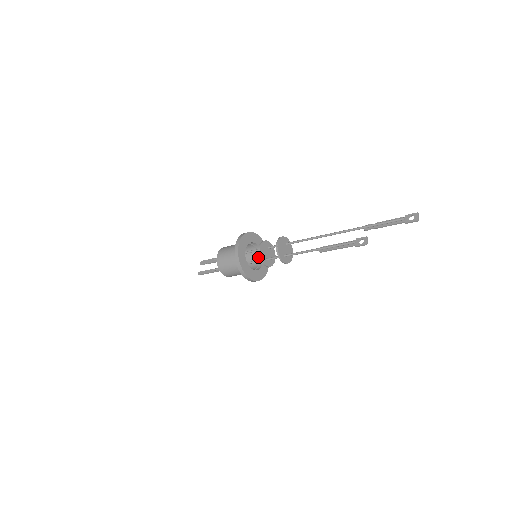
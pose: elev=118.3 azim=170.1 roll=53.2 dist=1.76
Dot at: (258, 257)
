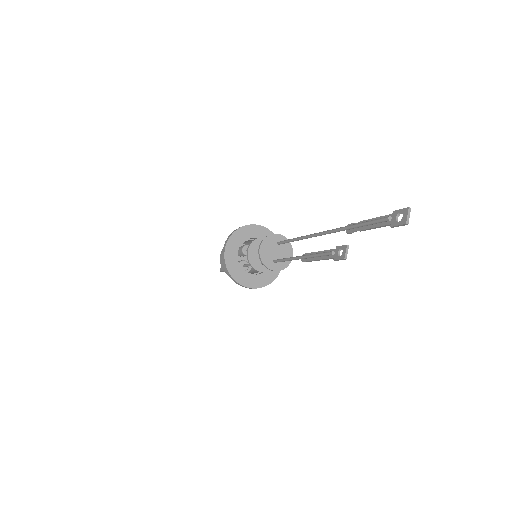
Dot at: occluded
